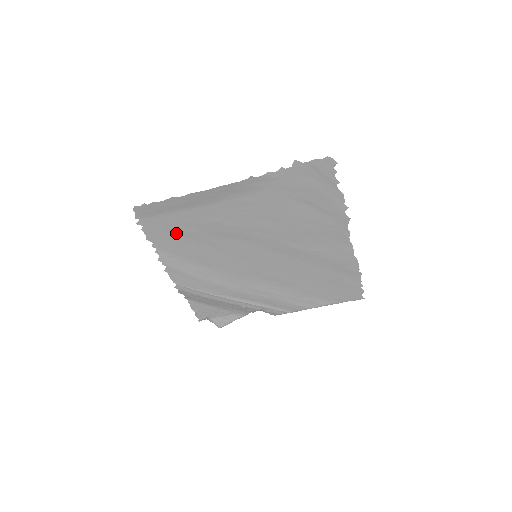
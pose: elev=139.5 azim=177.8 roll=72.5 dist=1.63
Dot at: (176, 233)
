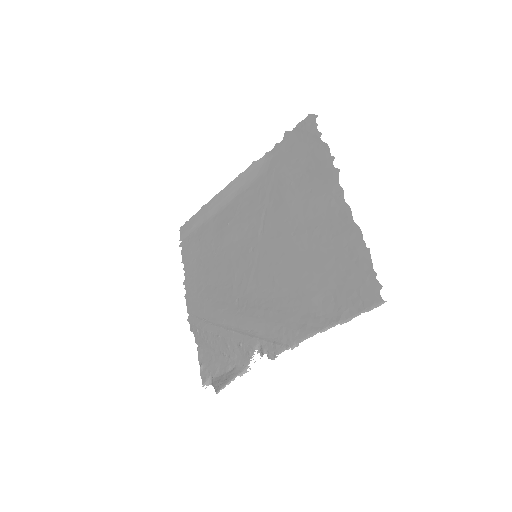
Dot at: (201, 248)
